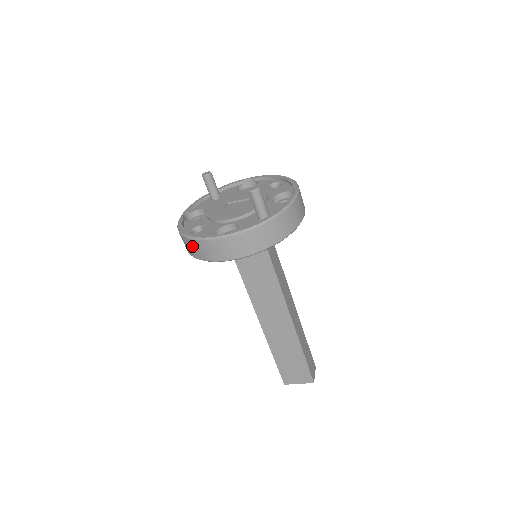
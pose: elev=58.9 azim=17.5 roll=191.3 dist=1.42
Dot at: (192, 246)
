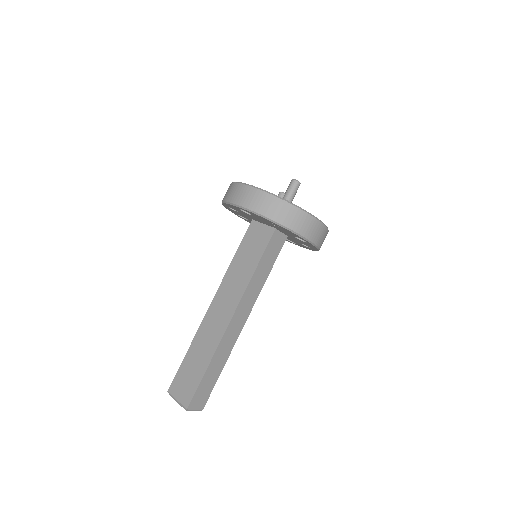
Dot at: (228, 189)
